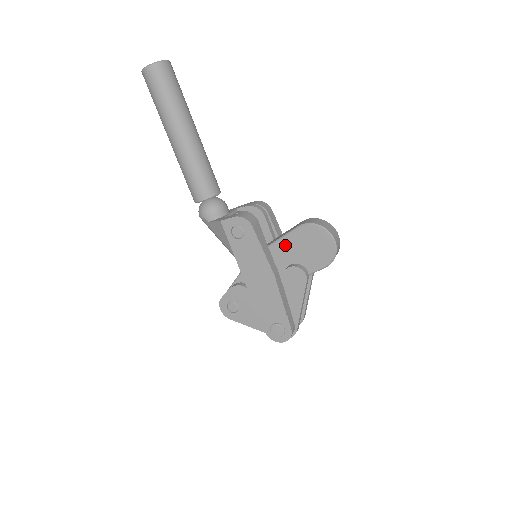
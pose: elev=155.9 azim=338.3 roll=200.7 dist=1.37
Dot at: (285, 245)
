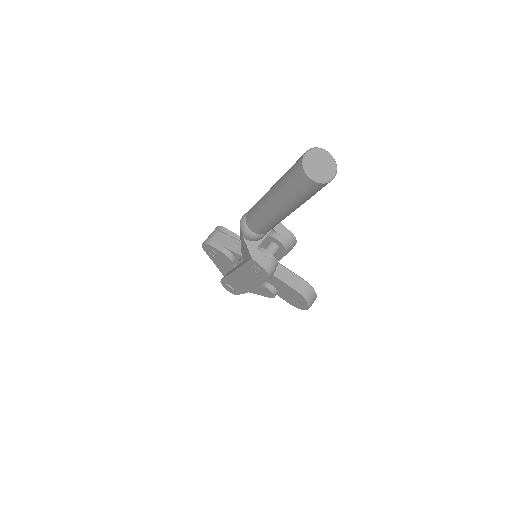
Dot at: (279, 282)
